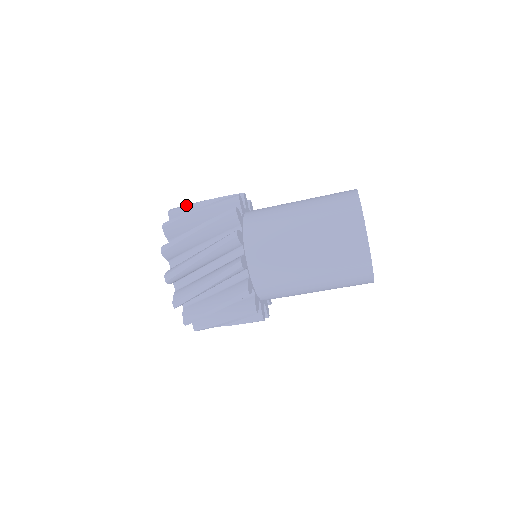
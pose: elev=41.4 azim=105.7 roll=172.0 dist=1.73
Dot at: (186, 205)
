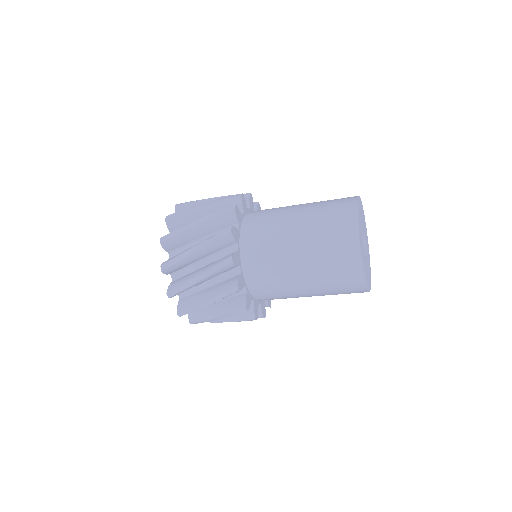
Dot at: (183, 212)
